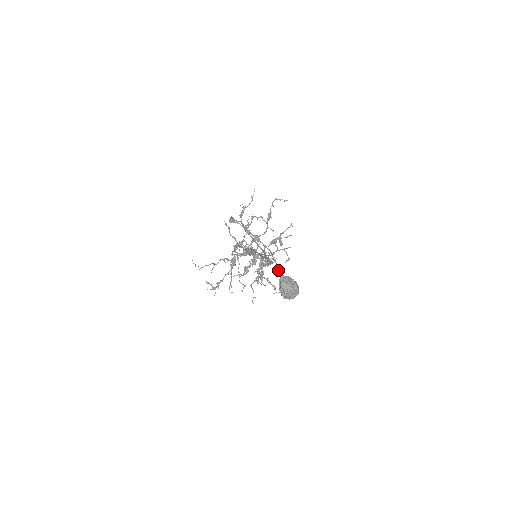
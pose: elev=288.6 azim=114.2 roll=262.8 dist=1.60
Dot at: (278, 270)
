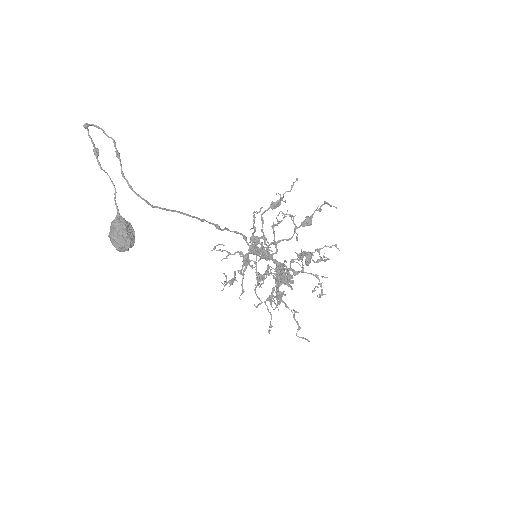
Dot at: (116, 206)
